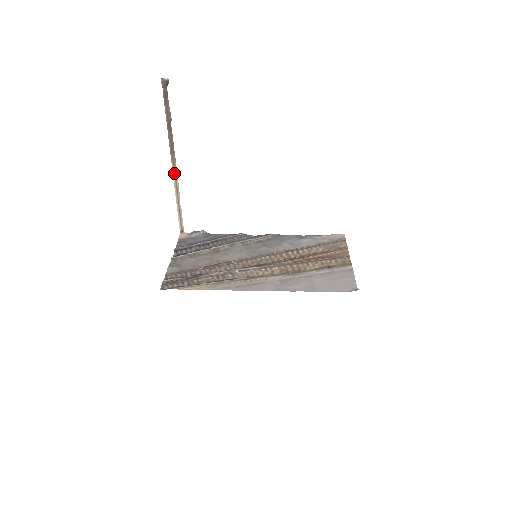
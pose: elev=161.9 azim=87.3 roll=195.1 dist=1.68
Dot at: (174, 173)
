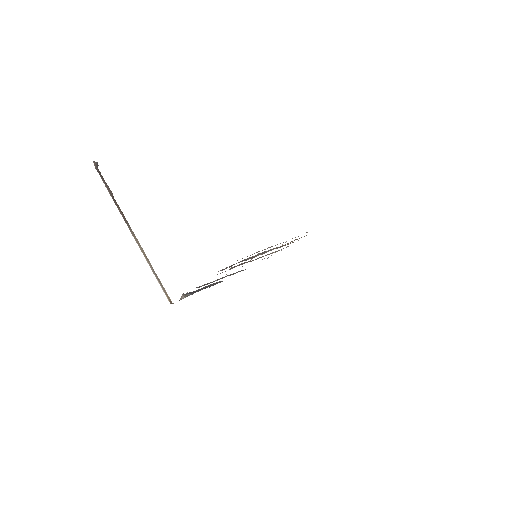
Dot at: (136, 241)
